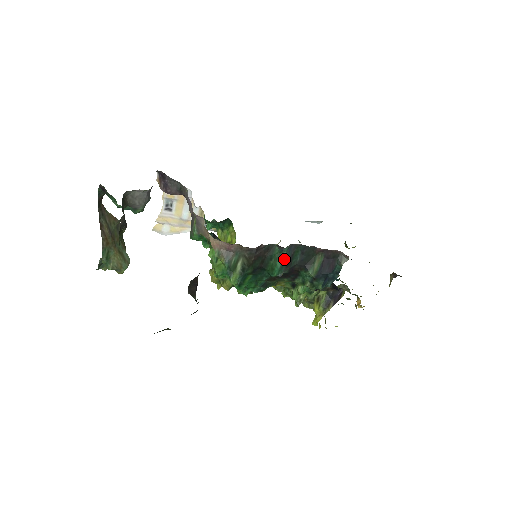
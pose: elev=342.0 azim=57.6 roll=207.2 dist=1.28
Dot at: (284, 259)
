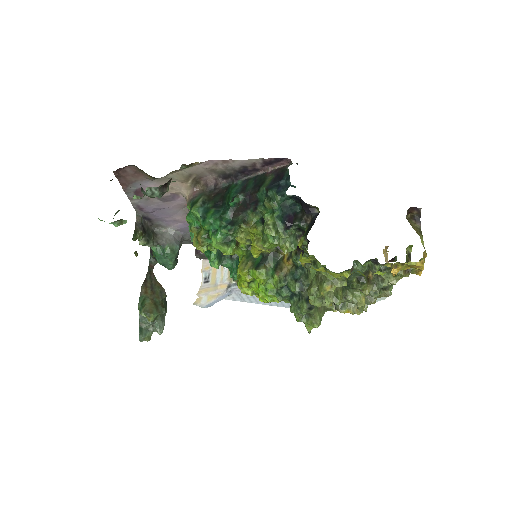
Dot at: (238, 188)
